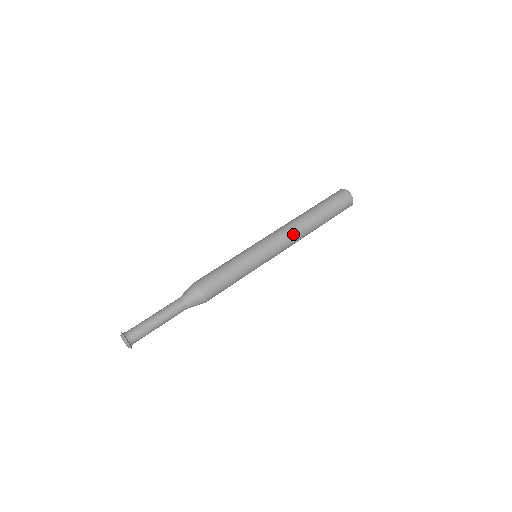
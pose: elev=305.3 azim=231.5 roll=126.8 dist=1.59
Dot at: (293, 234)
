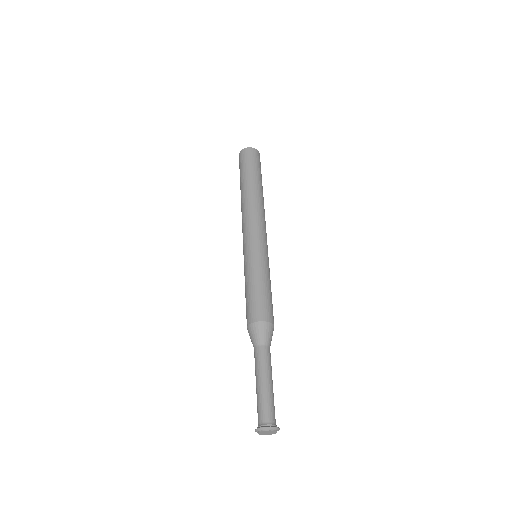
Dot at: (262, 213)
